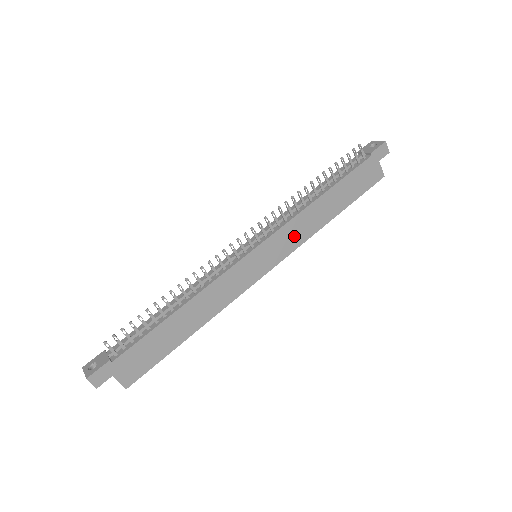
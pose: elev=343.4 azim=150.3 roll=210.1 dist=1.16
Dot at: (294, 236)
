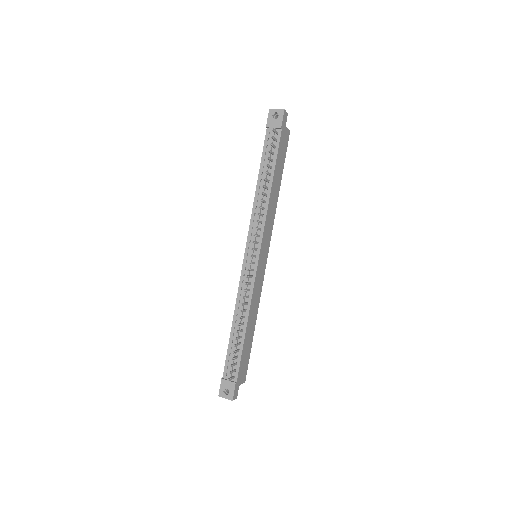
Dot at: (269, 225)
